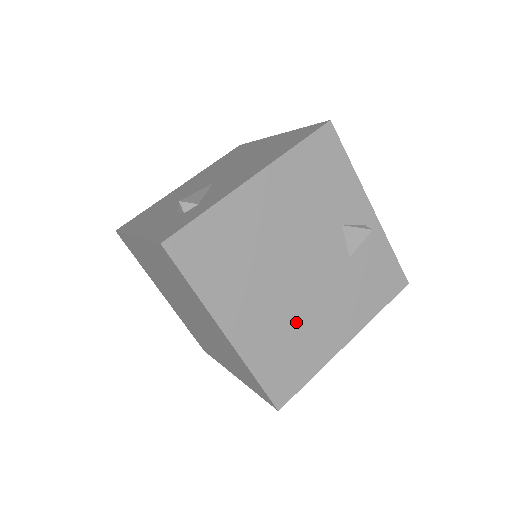
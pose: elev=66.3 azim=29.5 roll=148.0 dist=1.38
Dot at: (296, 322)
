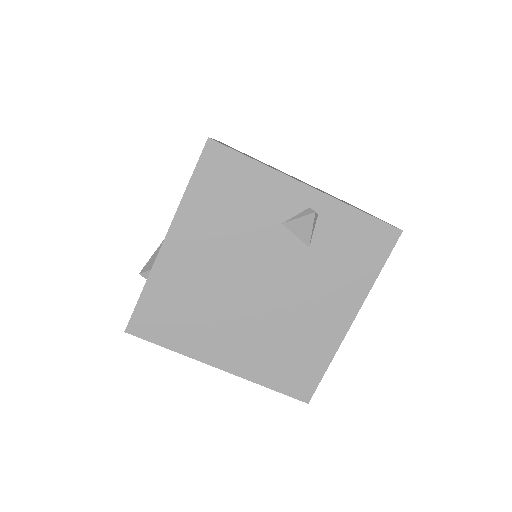
Dot at: (283, 330)
